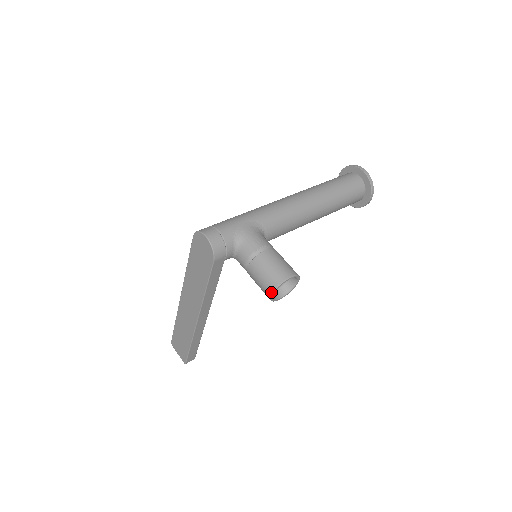
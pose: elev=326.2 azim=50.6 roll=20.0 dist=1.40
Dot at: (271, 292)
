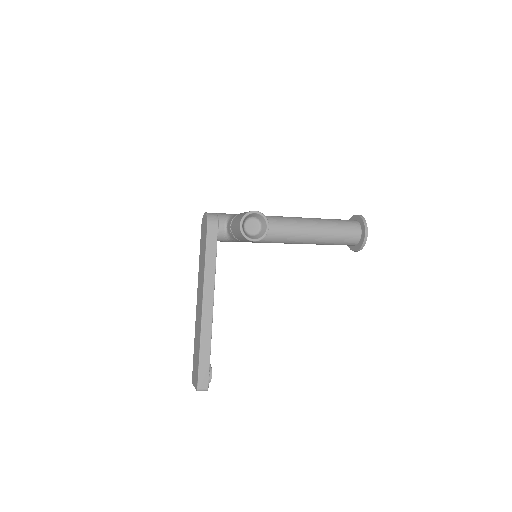
Dot at: (240, 222)
